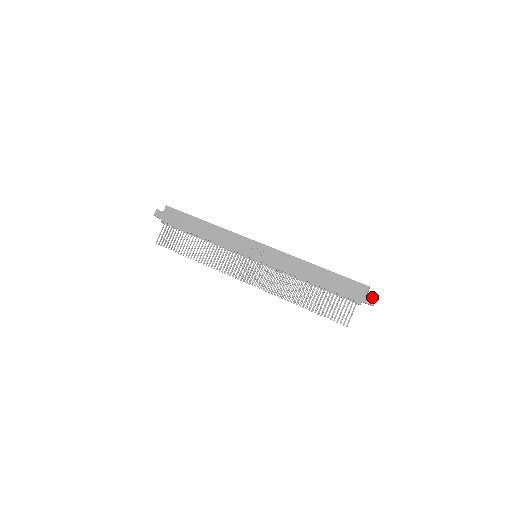
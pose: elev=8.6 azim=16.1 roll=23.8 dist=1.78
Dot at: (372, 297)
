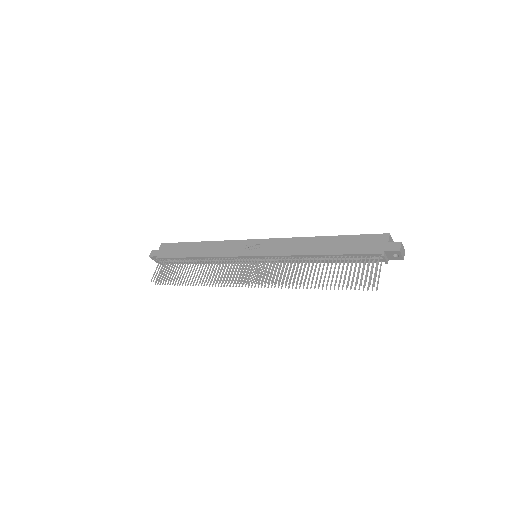
Dot at: (396, 242)
